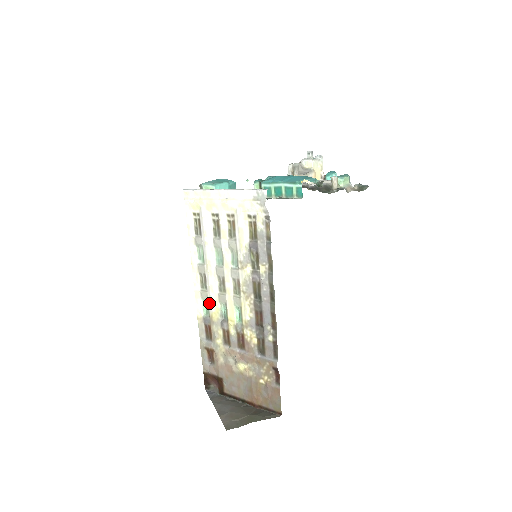
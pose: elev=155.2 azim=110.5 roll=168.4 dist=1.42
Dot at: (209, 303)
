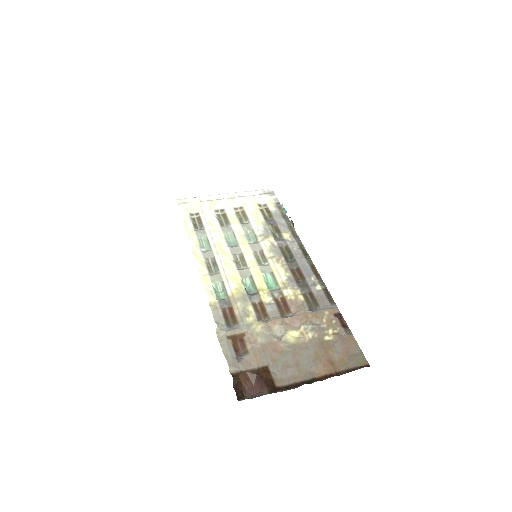
Dot at: (225, 283)
